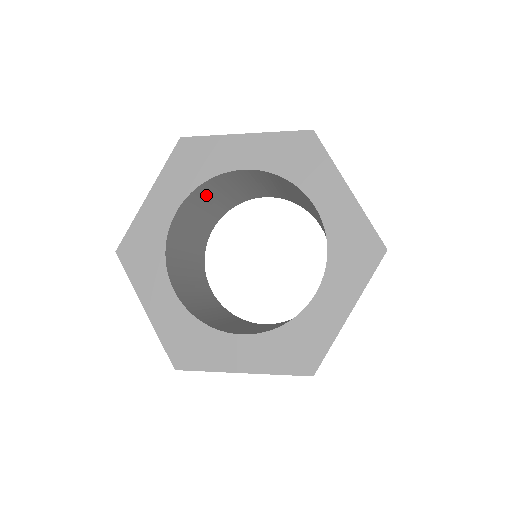
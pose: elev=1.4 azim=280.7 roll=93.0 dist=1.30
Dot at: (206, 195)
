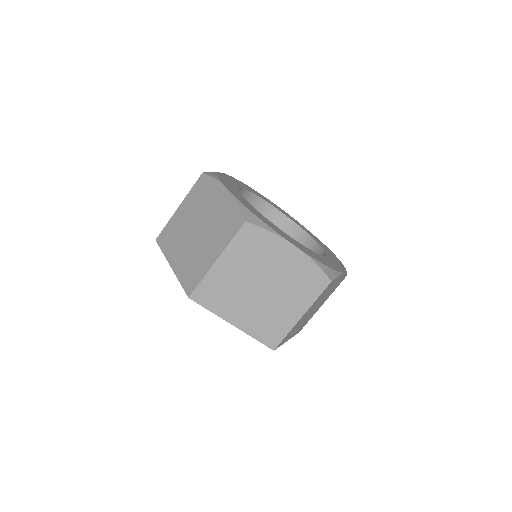
Dot at: occluded
